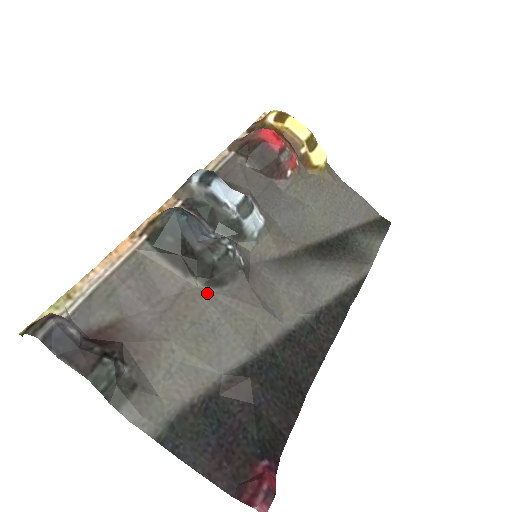
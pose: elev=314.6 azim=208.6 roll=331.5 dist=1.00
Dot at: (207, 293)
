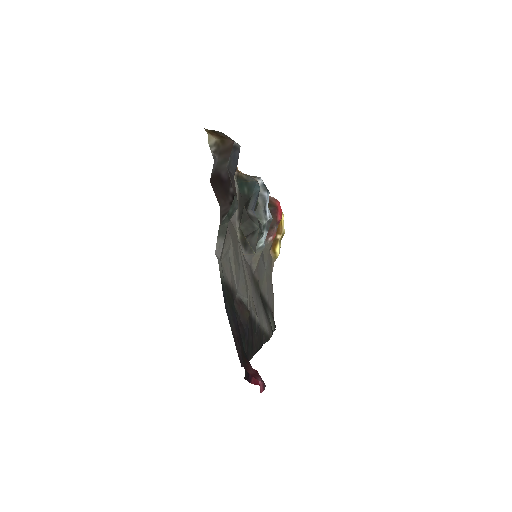
Dot at: (239, 242)
